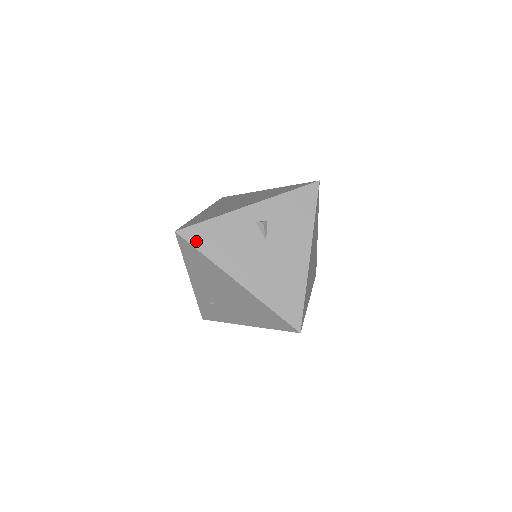
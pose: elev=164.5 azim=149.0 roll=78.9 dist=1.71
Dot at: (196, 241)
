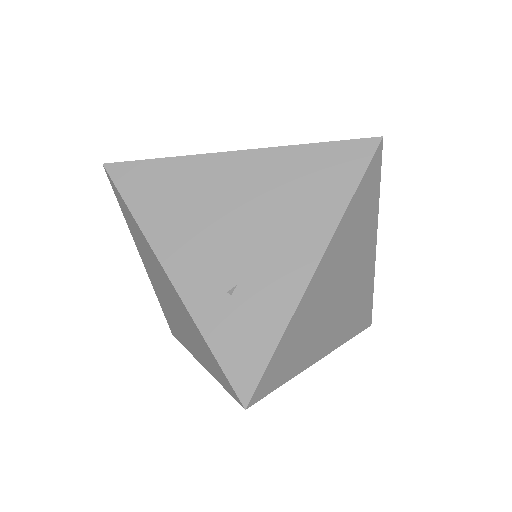
Dot at: occluded
